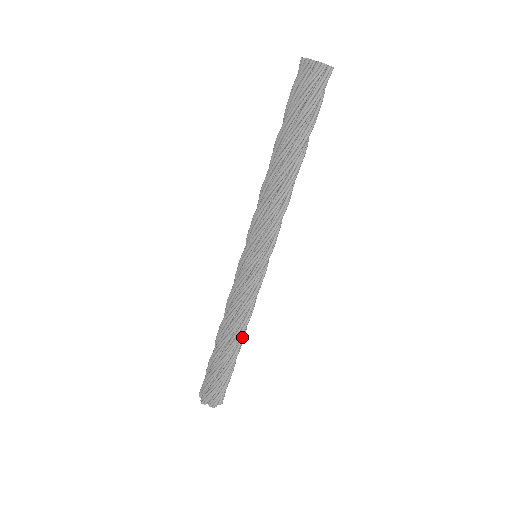
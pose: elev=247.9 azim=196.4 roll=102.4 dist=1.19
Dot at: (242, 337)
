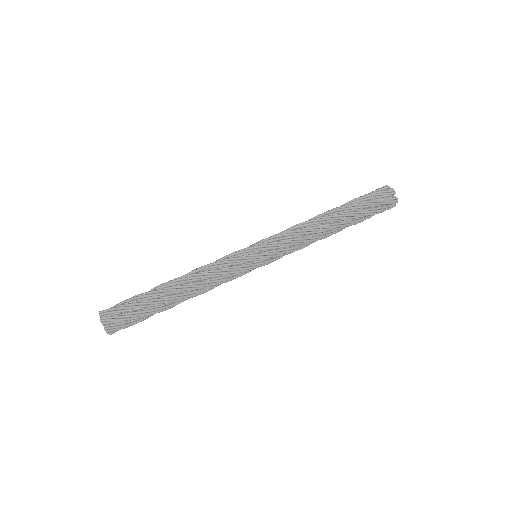
Dot at: occluded
